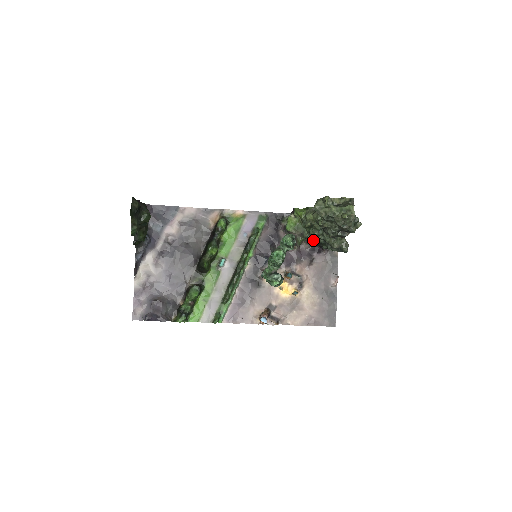
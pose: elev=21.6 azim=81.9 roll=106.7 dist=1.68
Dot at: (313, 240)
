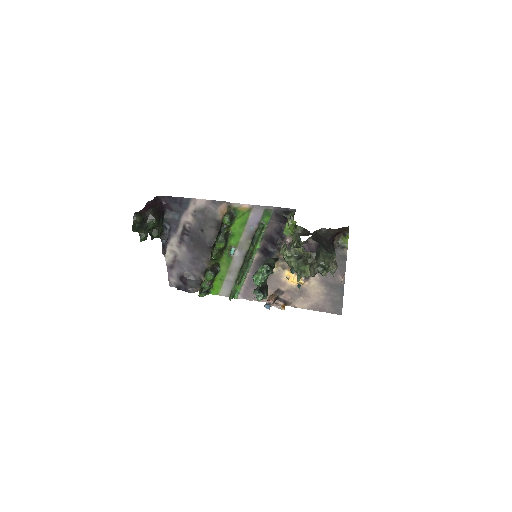
Dot at: occluded
